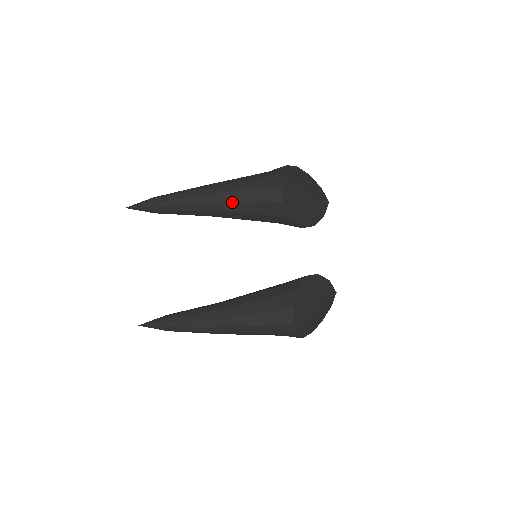
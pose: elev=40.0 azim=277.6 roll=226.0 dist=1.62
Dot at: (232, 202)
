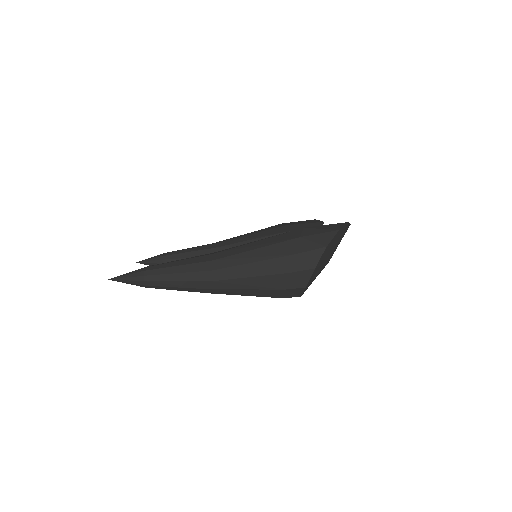
Dot at: occluded
